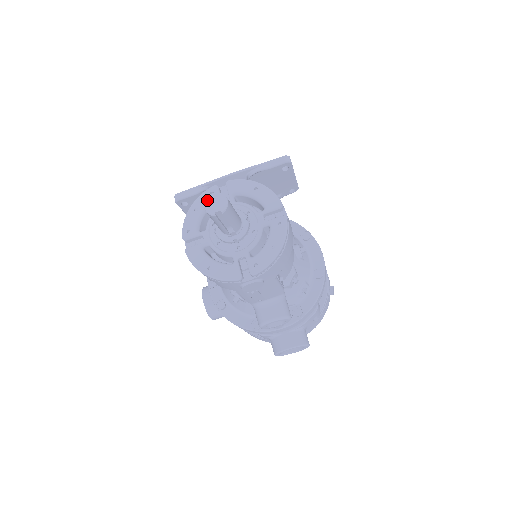
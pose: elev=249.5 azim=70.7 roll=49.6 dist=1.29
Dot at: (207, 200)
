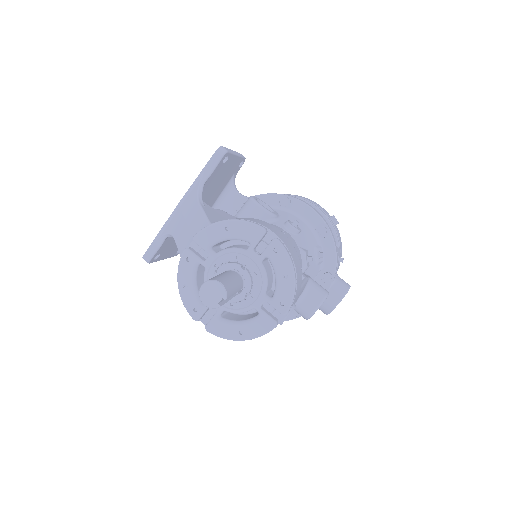
Dot at: (201, 296)
